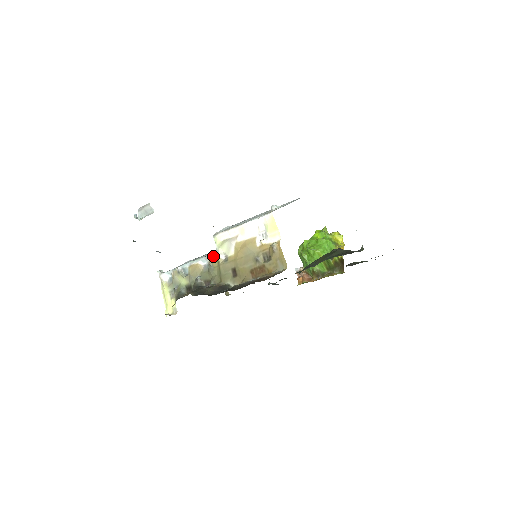
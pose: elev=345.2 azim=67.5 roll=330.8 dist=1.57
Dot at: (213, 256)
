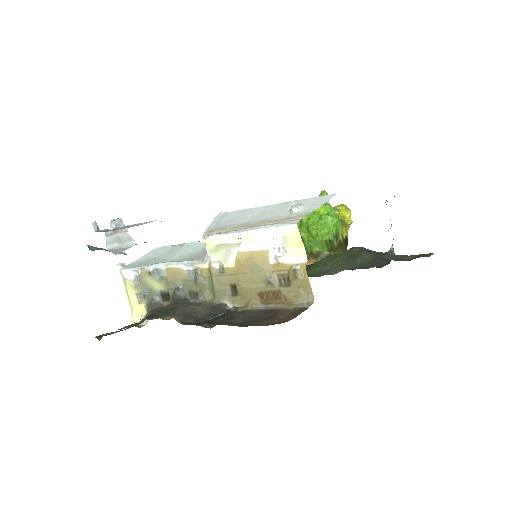
Dot at: (202, 263)
